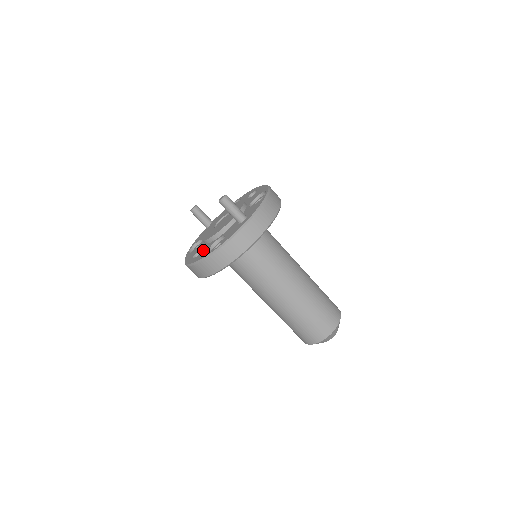
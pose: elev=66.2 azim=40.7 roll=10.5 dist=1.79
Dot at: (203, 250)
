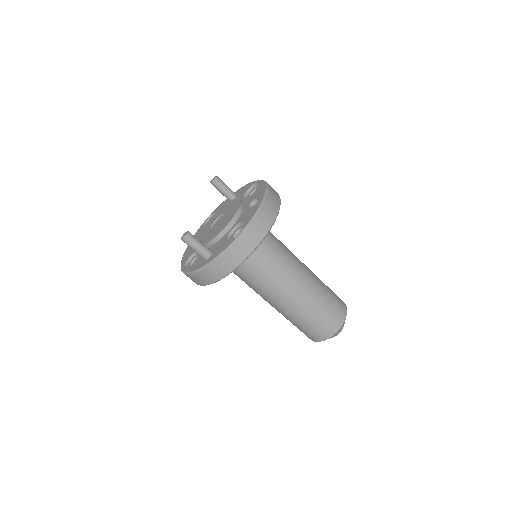
Dot at: occluded
